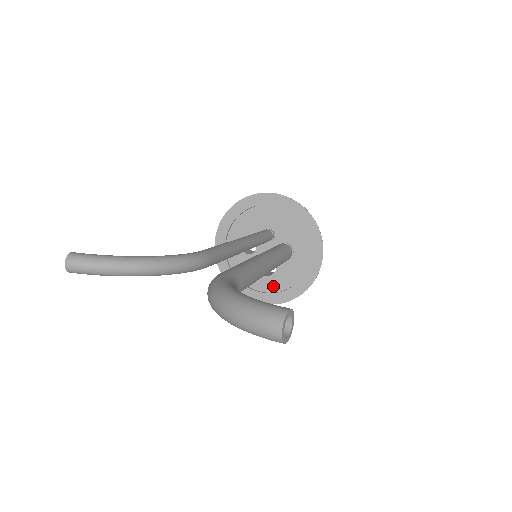
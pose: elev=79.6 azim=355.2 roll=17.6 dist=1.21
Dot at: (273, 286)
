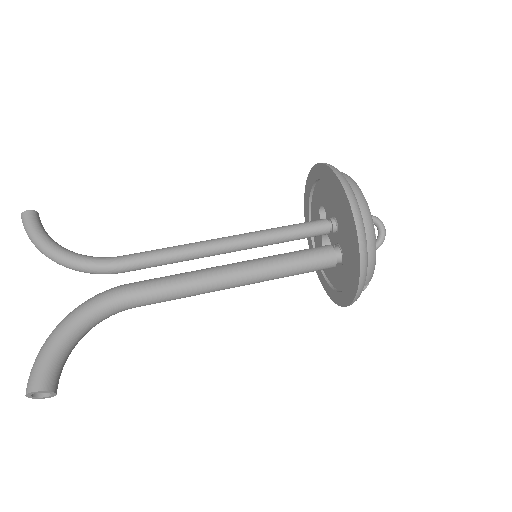
Dot at: occluded
